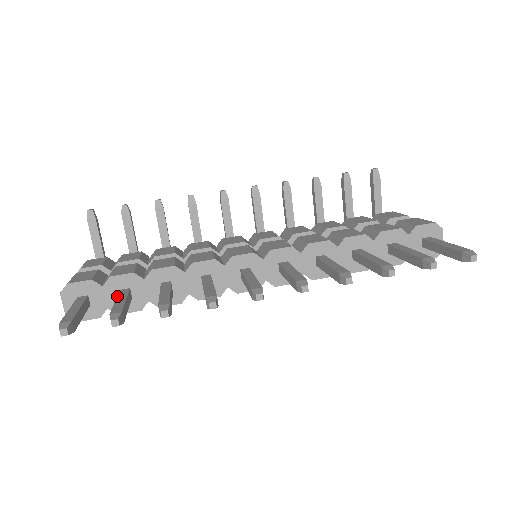
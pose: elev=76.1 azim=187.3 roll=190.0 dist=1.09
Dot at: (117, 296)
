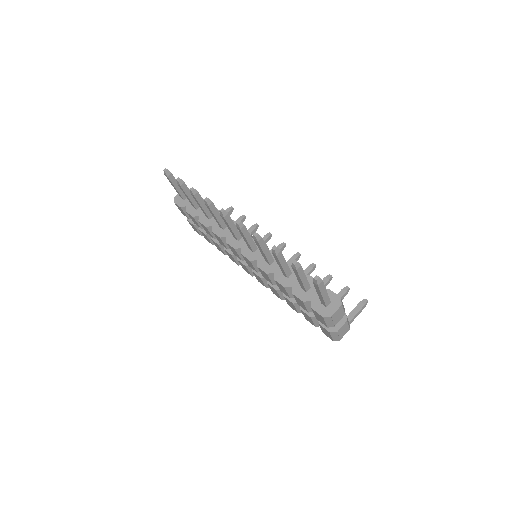
Dot at: occluded
